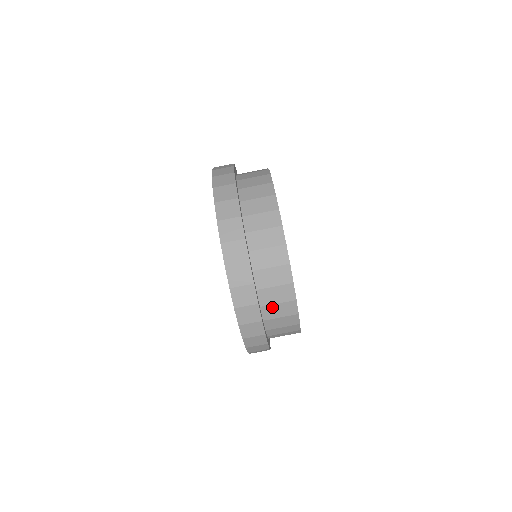
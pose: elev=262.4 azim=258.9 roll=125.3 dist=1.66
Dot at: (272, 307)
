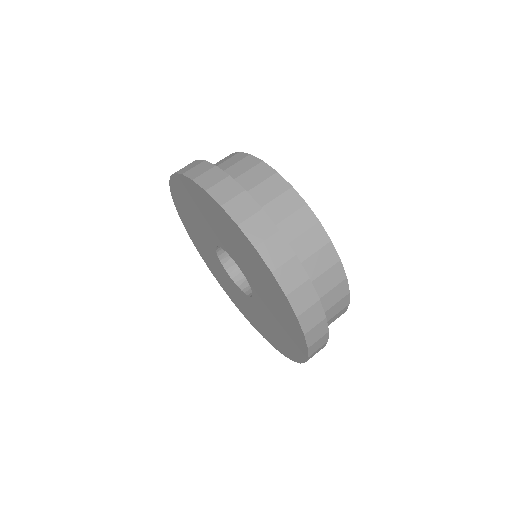
Dot at: (328, 311)
